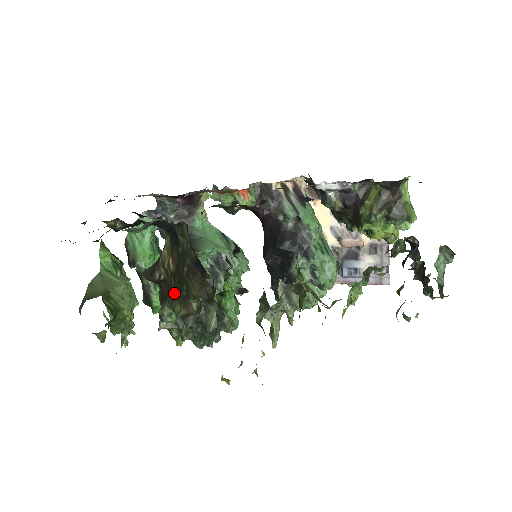
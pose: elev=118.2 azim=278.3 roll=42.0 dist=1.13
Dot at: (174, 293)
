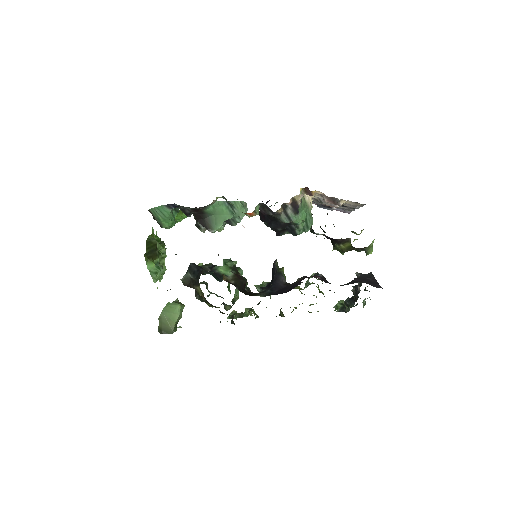
Dot at: (206, 301)
